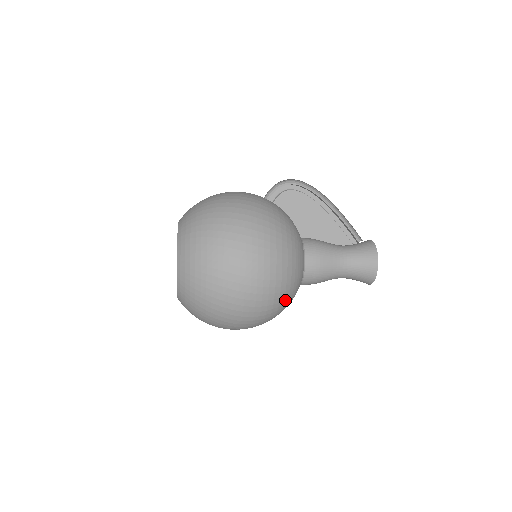
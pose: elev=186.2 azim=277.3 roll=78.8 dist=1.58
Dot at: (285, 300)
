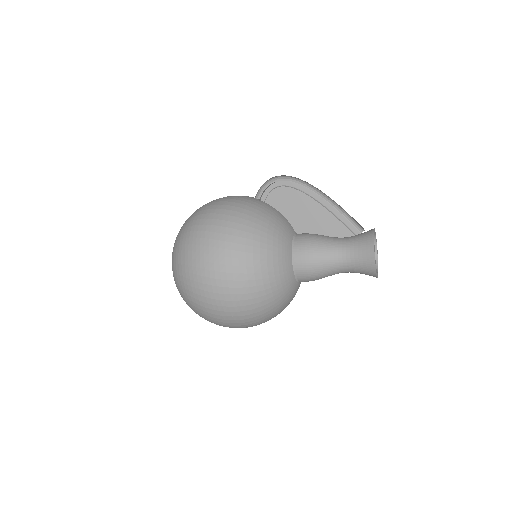
Dot at: (271, 302)
